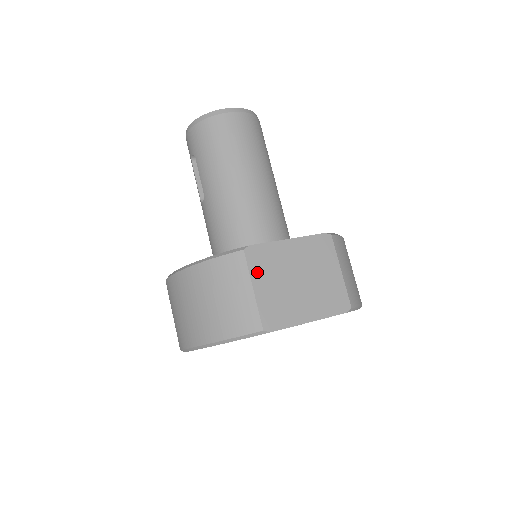
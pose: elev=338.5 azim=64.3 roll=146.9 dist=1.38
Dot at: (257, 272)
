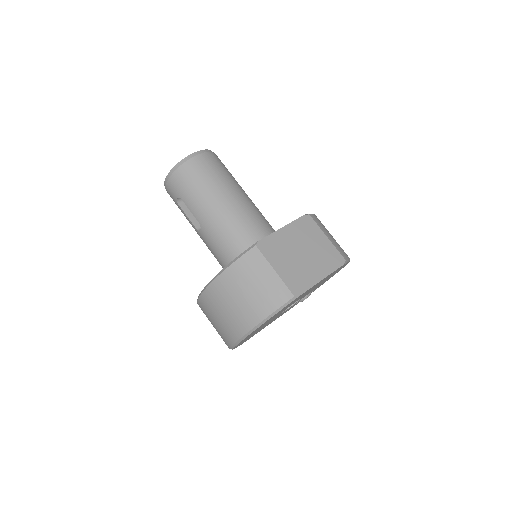
Dot at: (272, 258)
